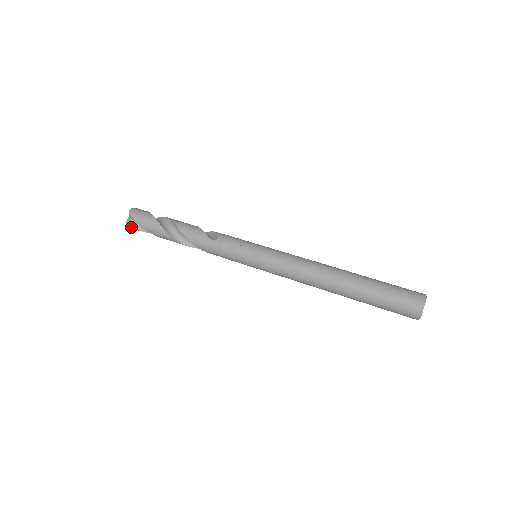
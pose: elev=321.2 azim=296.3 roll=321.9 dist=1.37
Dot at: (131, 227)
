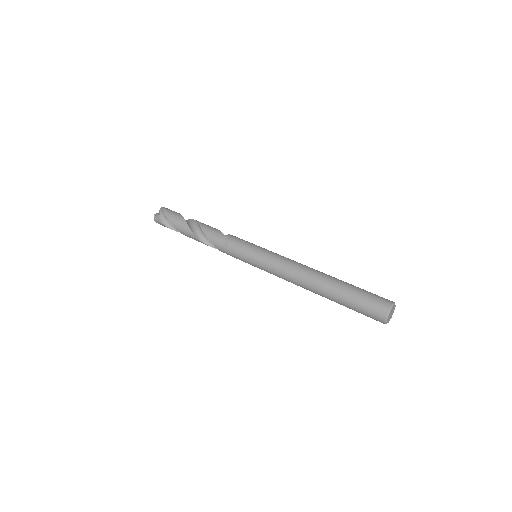
Dot at: (157, 219)
